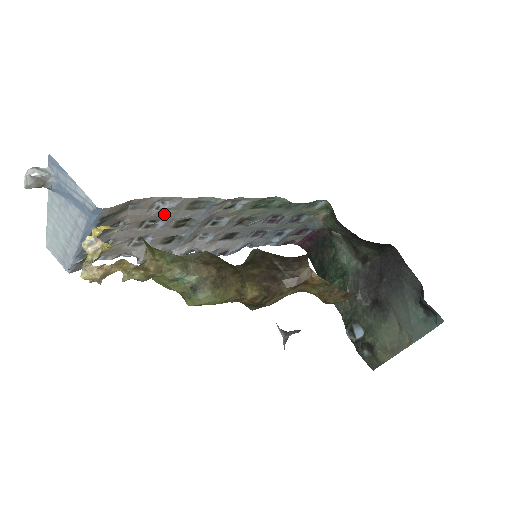
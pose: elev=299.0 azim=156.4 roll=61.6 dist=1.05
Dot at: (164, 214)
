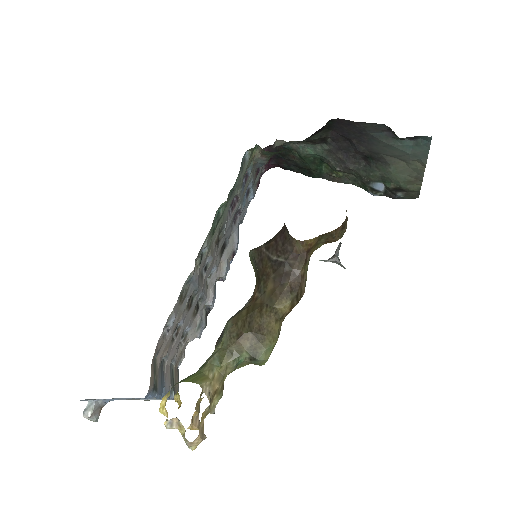
Dot at: (175, 323)
